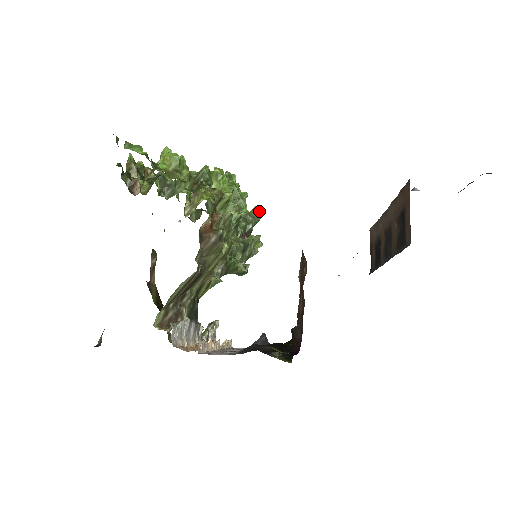
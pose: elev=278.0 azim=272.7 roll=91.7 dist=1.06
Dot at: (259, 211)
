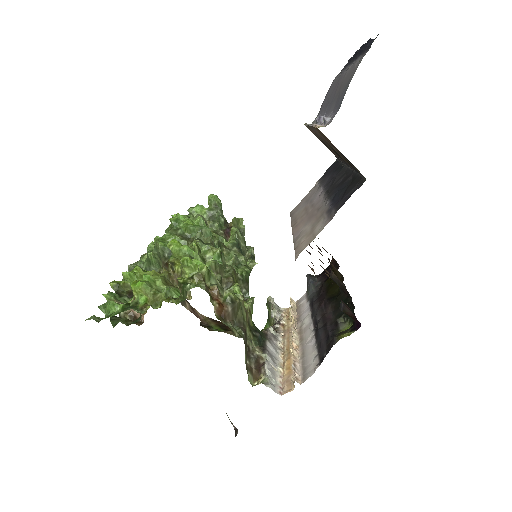
Dot at: (214, 199)
